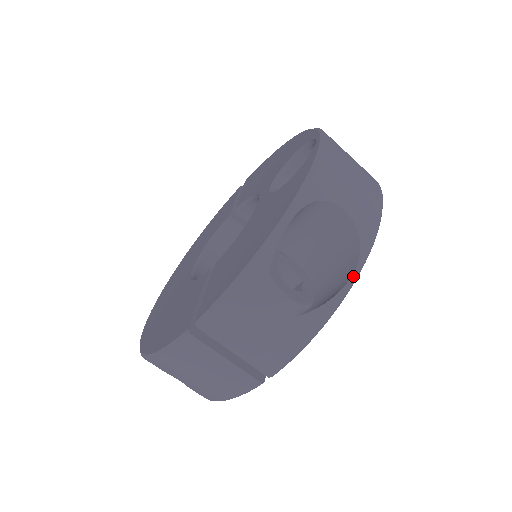
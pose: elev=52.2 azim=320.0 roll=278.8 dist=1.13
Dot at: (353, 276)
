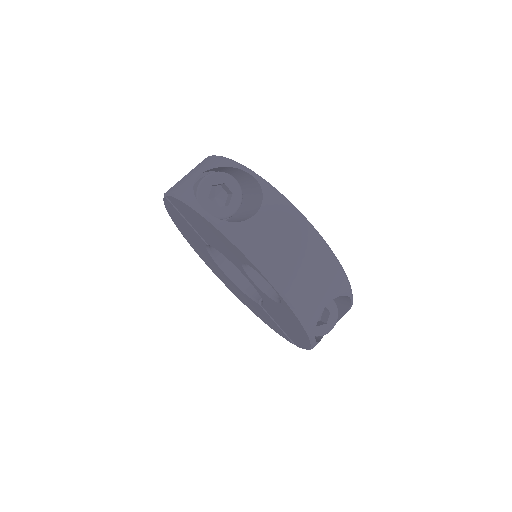
Dot at: (352, 301)
